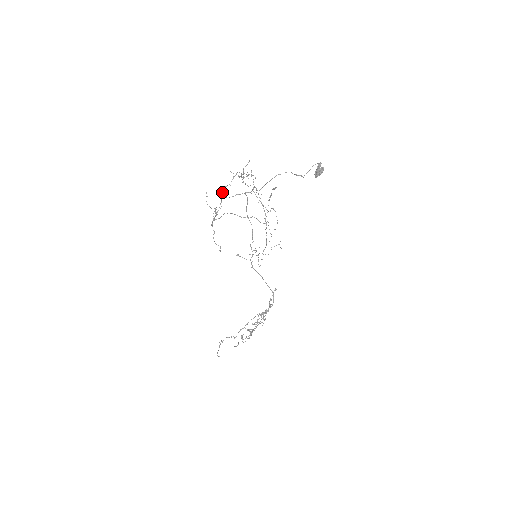
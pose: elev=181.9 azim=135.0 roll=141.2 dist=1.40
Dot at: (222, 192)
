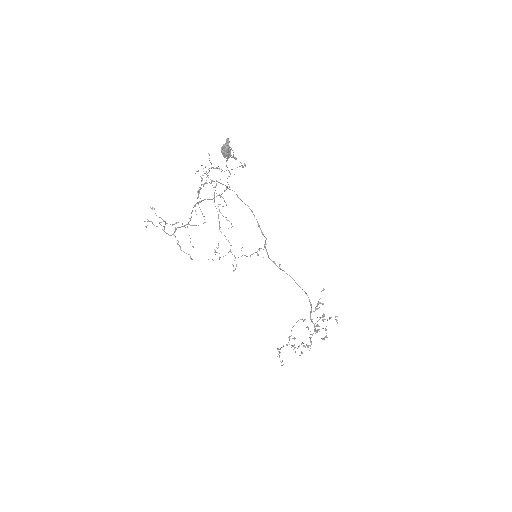
Dot at: occluded
